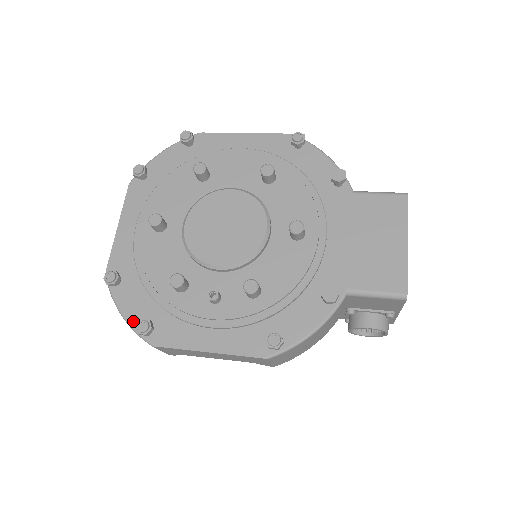
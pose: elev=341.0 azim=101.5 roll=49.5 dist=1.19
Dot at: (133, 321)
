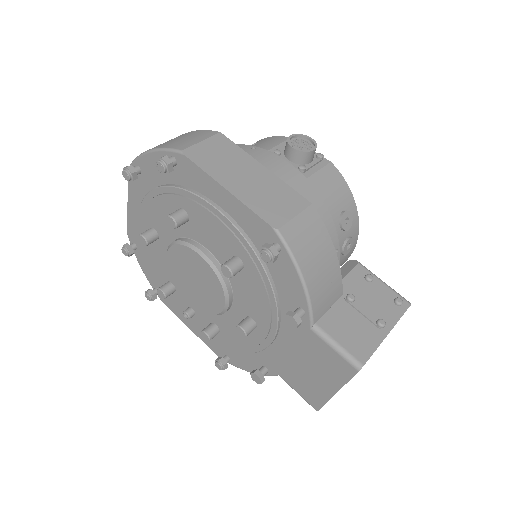
Dot at: (148, 278)
